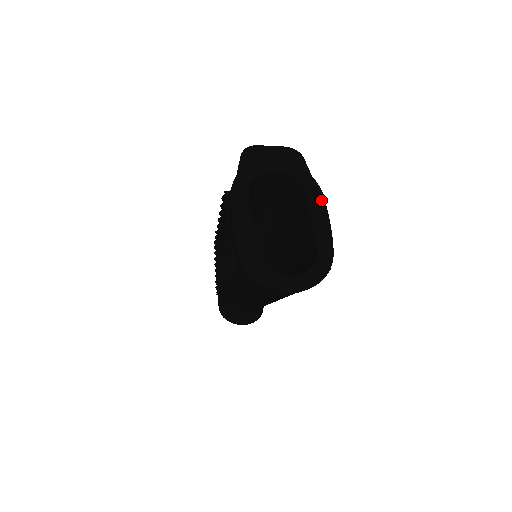
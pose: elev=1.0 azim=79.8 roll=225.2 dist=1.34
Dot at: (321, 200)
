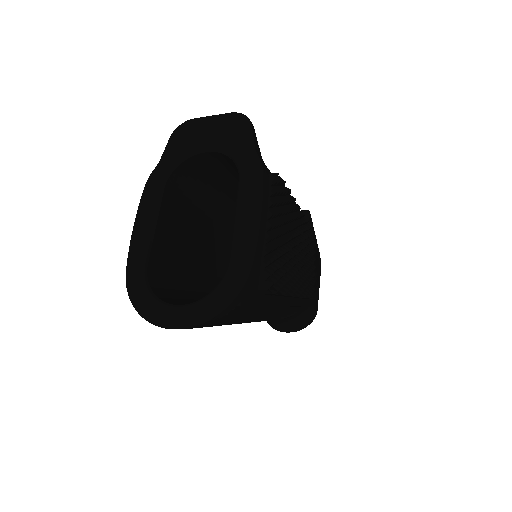
Dot at: (256, 185)
